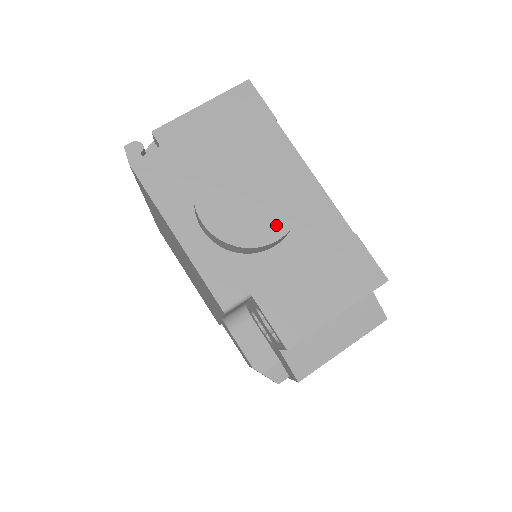
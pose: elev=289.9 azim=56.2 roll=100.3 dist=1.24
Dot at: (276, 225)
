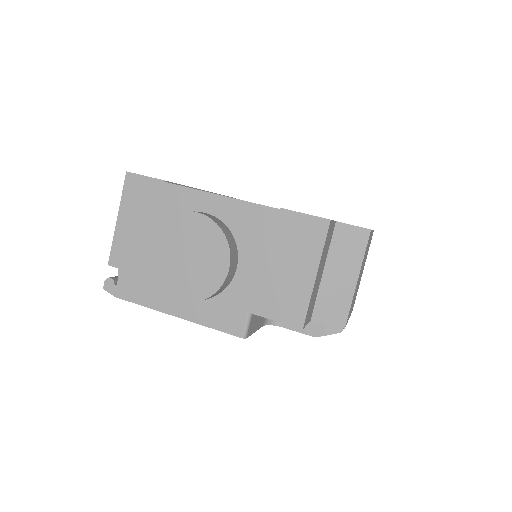
Dot at: (219, 261)
